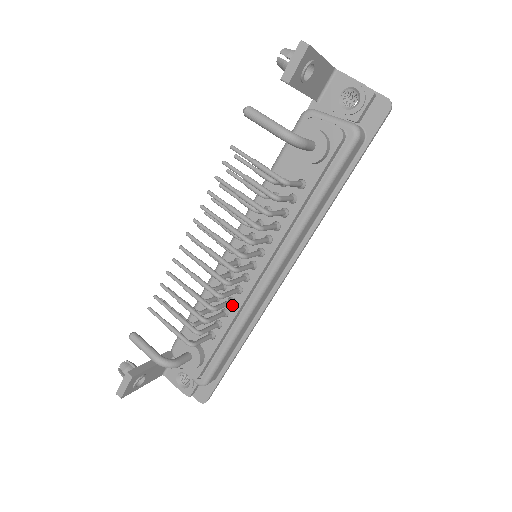
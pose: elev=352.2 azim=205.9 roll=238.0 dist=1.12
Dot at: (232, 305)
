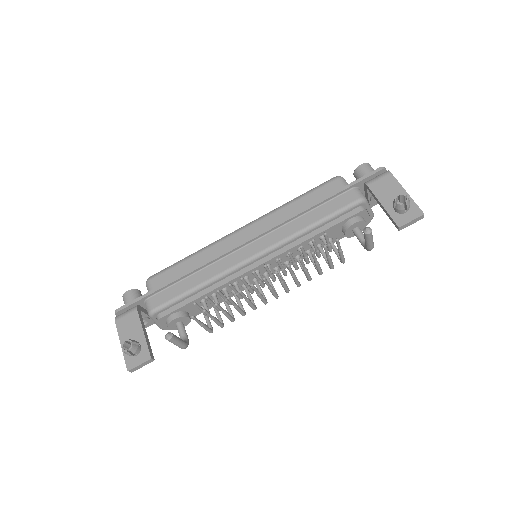
Dot at: (231, 292)
